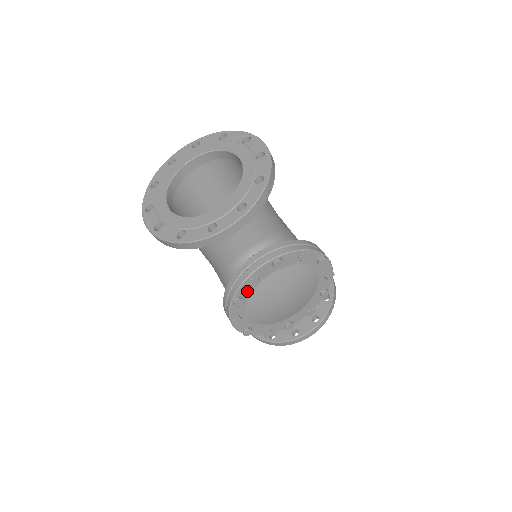
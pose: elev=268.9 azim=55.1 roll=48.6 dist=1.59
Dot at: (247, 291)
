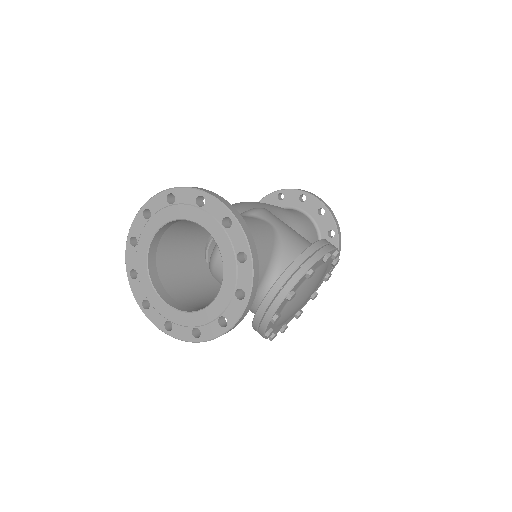
Dot at: occluded
